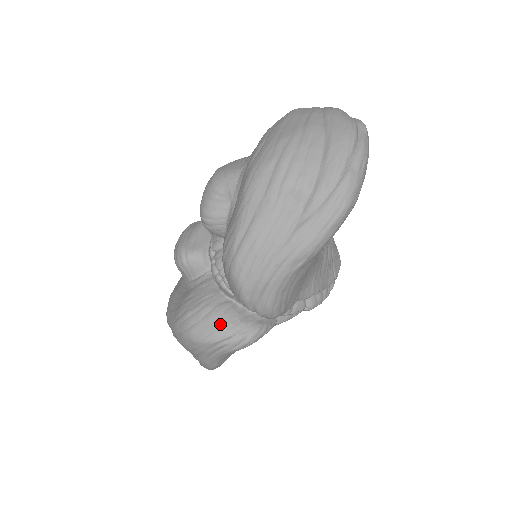
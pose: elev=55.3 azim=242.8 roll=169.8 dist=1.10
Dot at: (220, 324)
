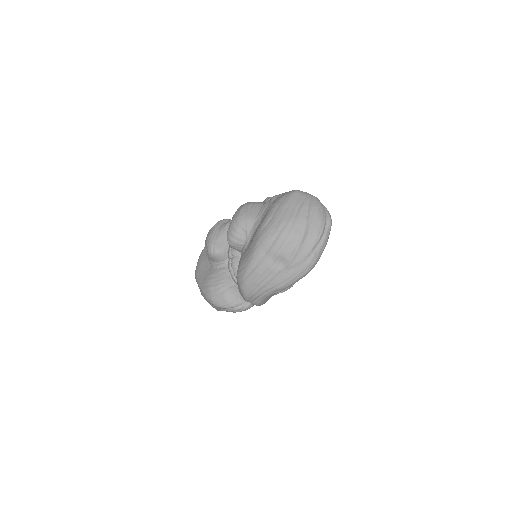
Dot at: (229, 300)
